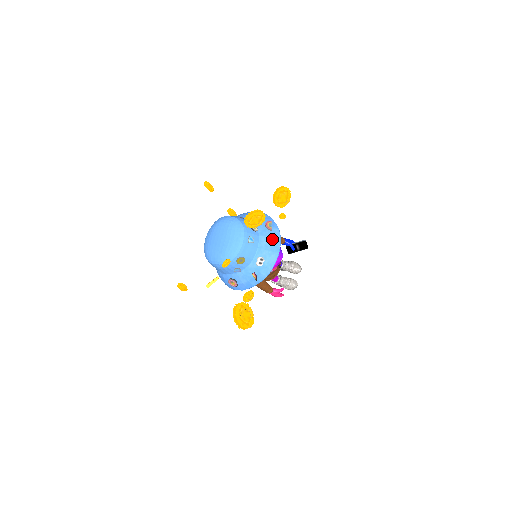
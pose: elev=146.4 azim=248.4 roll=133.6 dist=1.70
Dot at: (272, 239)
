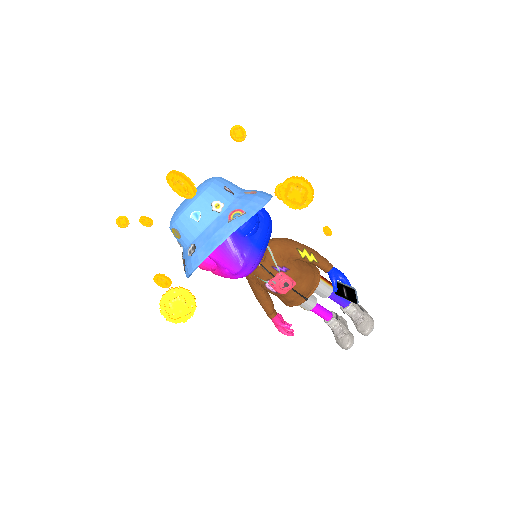
Dot at: (218, 232)
